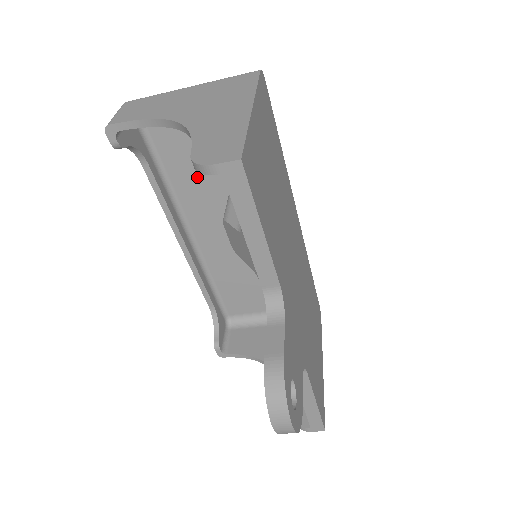
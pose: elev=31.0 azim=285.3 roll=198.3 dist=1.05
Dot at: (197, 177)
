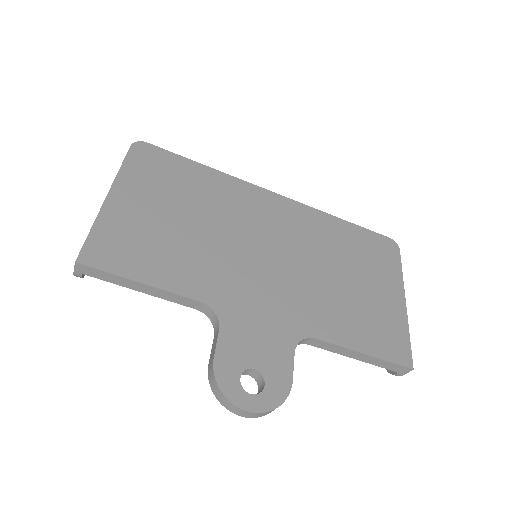
Dot at: occluded
